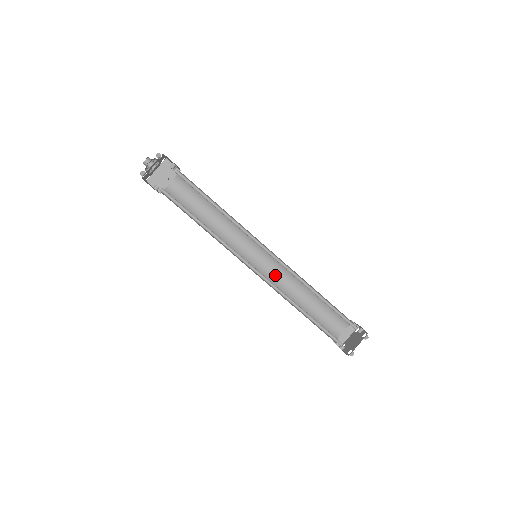
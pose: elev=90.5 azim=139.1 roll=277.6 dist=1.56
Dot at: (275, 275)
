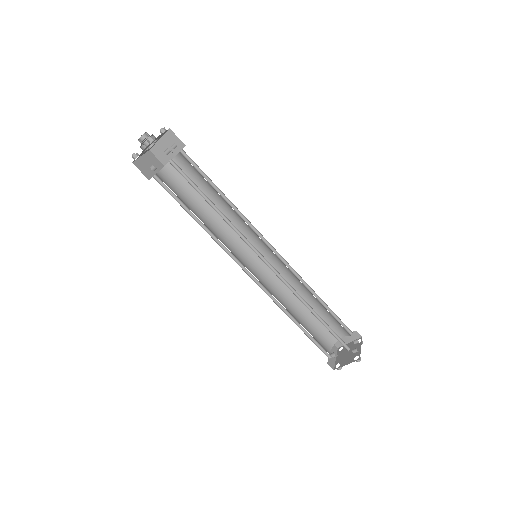
Dot at: (280, 271)
